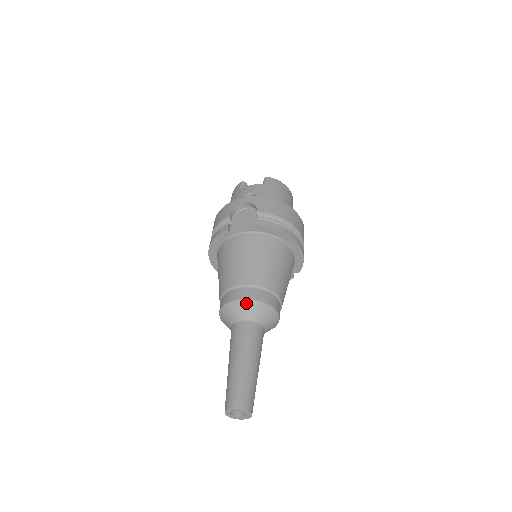
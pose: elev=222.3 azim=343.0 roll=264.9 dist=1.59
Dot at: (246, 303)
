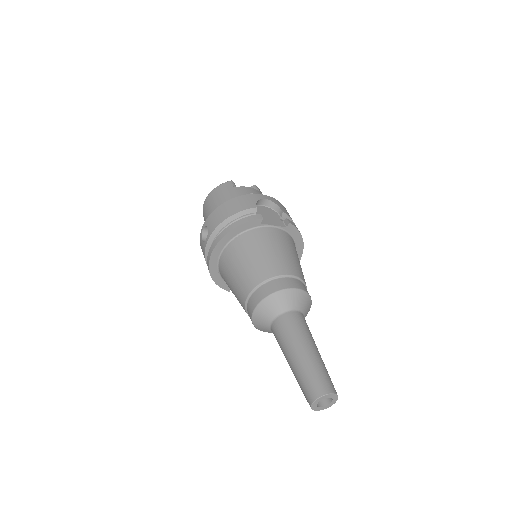
Dot at: (300, 293)
